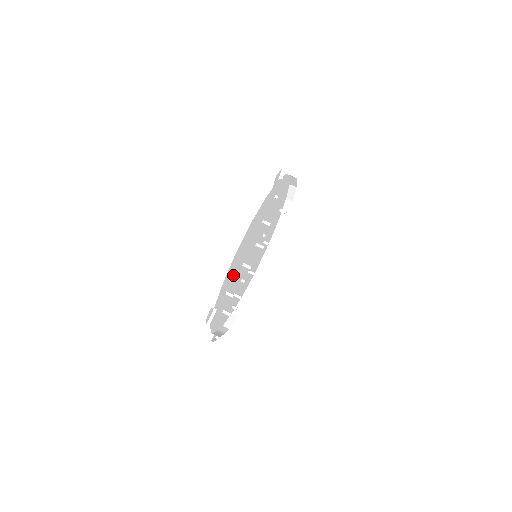
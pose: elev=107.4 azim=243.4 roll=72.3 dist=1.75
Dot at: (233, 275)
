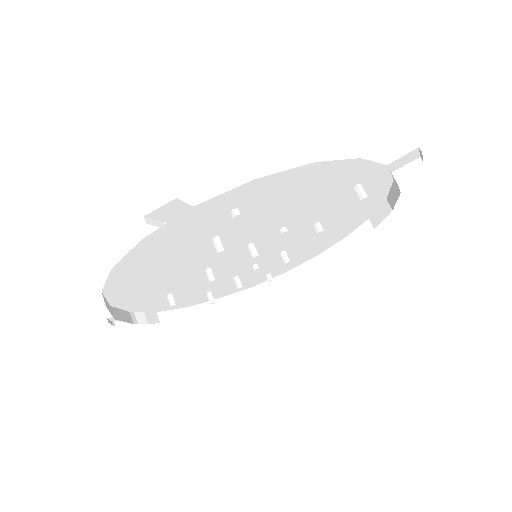
Dot at: (166, 286)
